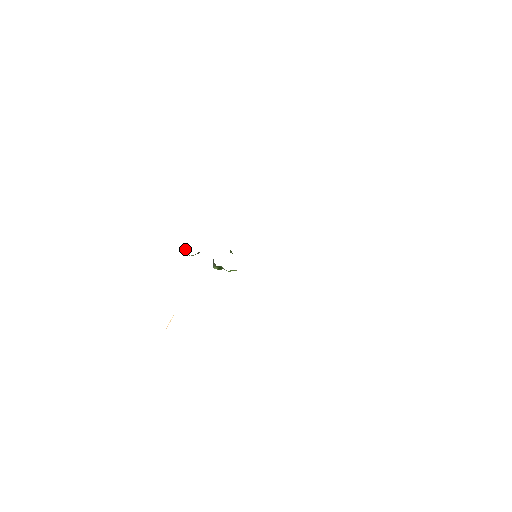
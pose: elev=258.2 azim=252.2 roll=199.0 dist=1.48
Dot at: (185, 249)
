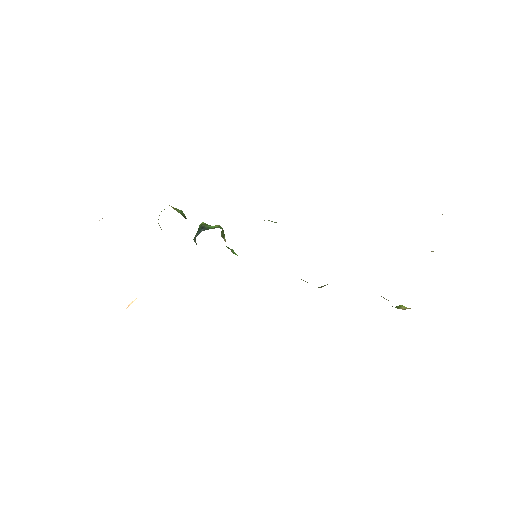
Dot at: occluded
